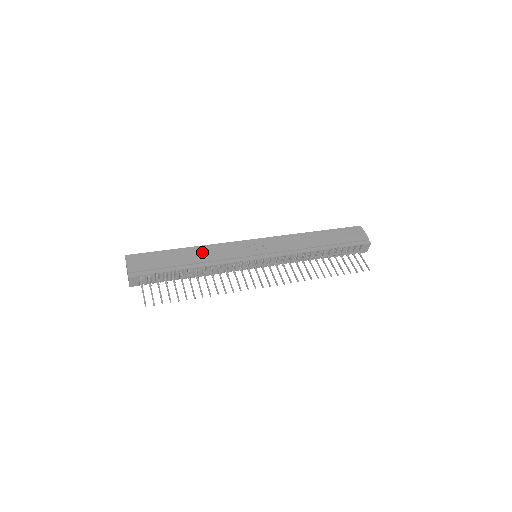
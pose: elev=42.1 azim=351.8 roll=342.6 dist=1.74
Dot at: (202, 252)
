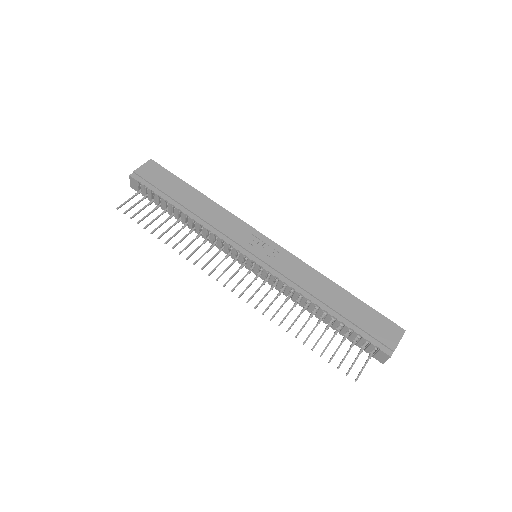
Dot at: (209, 208)
